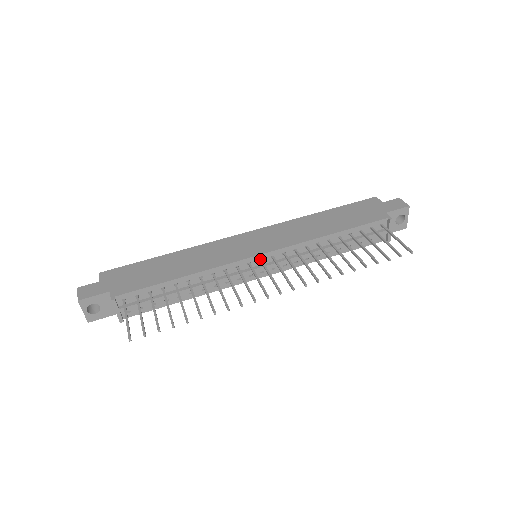
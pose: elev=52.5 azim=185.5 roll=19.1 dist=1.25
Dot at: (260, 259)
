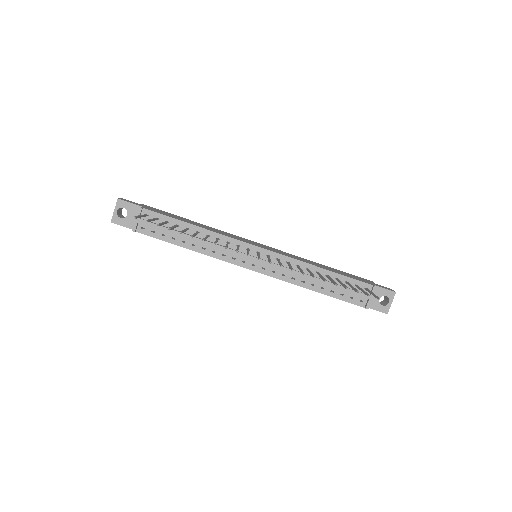
Dot at: (258, 251)
